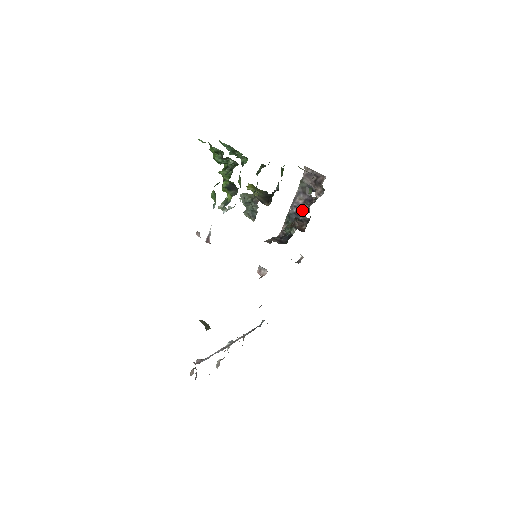
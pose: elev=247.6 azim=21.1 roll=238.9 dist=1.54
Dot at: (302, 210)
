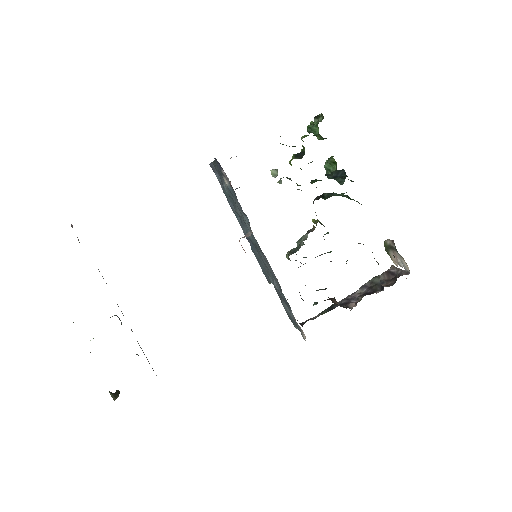
Dot at: (352, 302)
